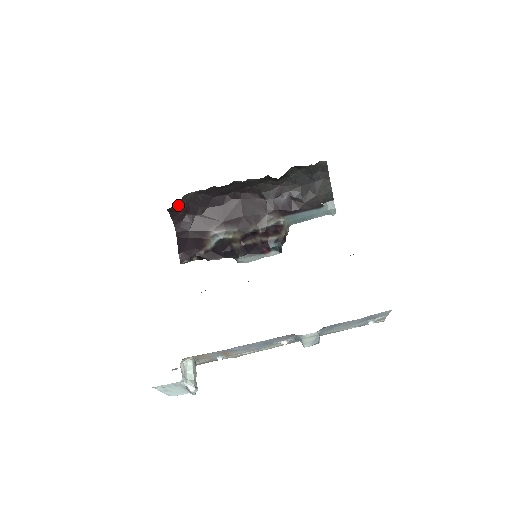
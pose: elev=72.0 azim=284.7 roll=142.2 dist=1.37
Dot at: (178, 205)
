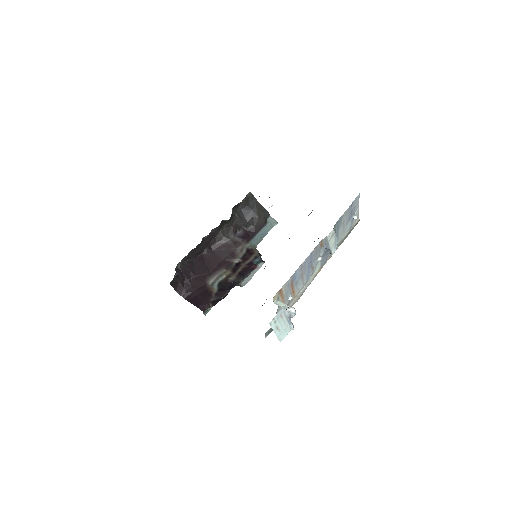
Dot at: (176, 276)
